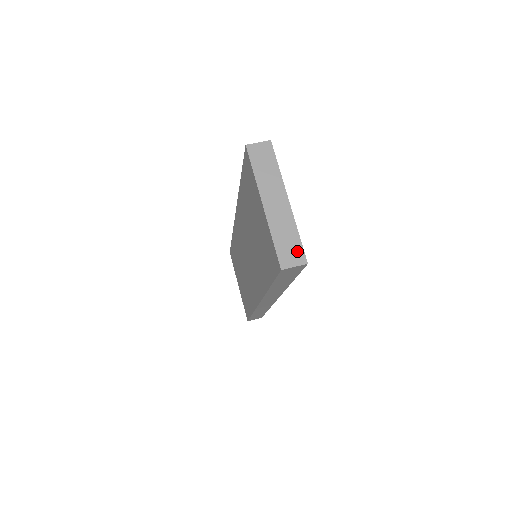
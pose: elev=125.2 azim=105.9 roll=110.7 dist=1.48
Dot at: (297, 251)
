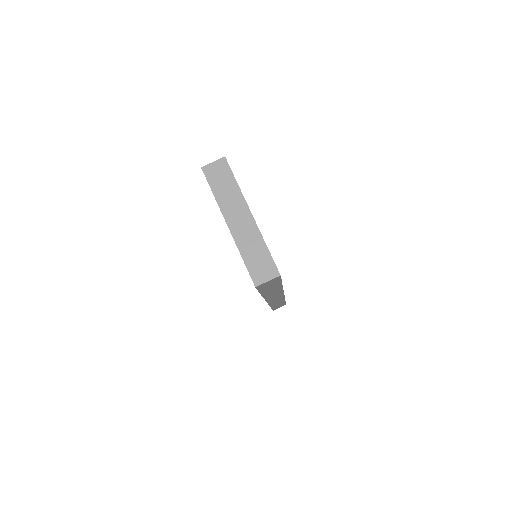
Dot at: (268, 265)
